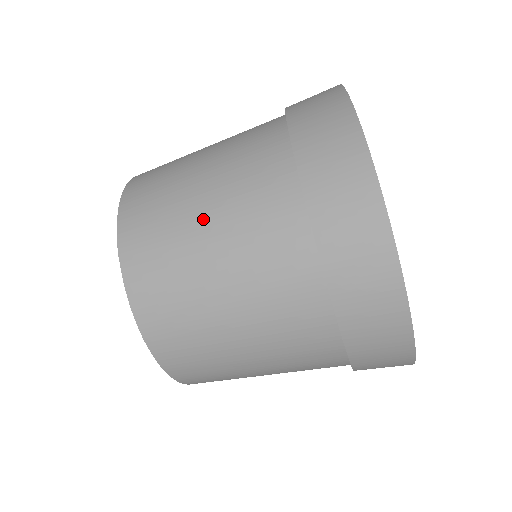
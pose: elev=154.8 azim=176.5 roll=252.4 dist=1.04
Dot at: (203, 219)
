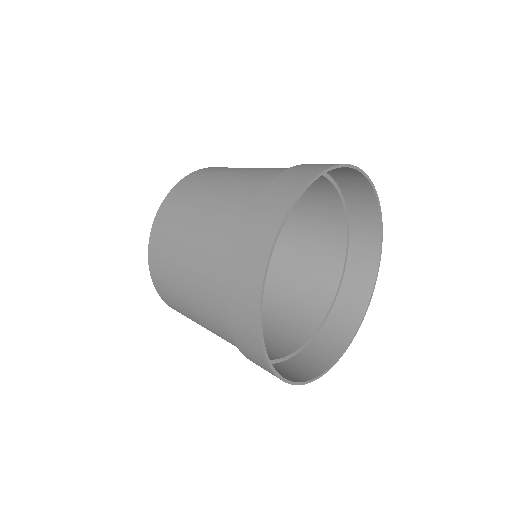
Dot at: (187, 241)
